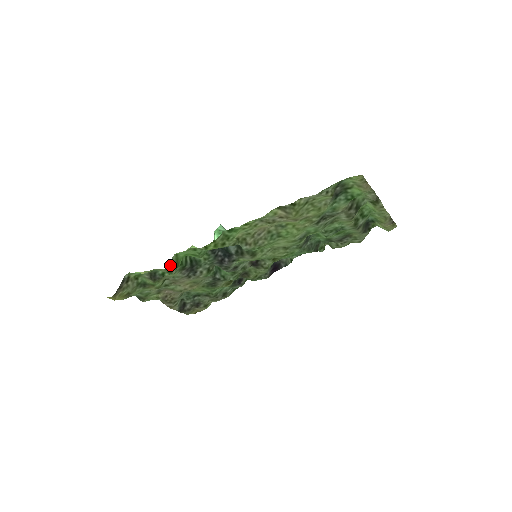
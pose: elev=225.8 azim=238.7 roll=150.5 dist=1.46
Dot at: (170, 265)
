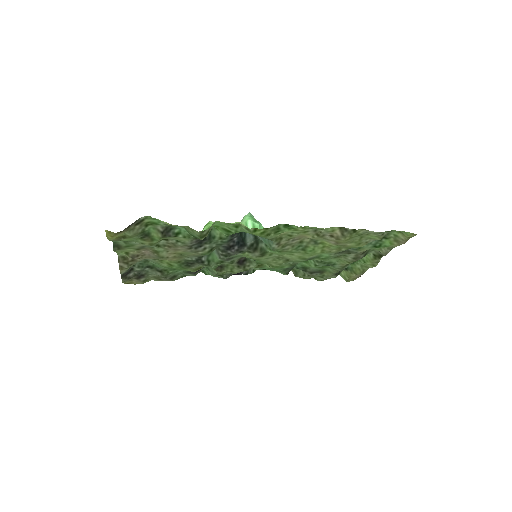
Dot at: (207, 230)
